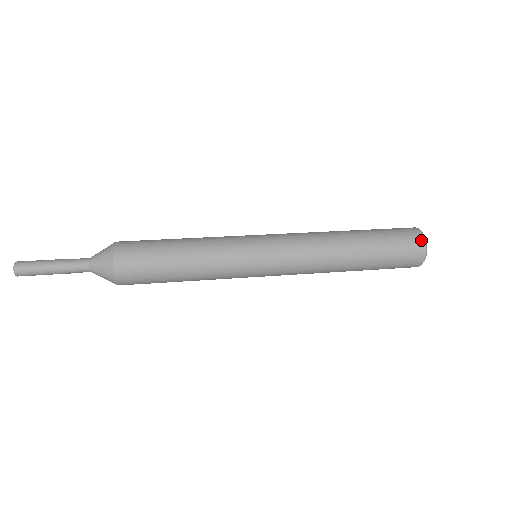
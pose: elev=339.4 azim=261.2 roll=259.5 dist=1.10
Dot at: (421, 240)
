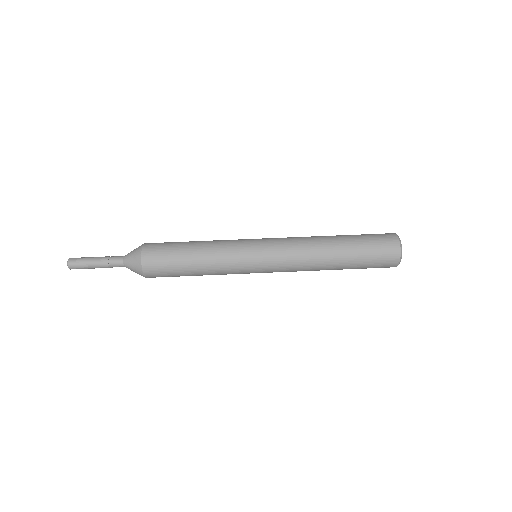
Dot at: (394, 266)
